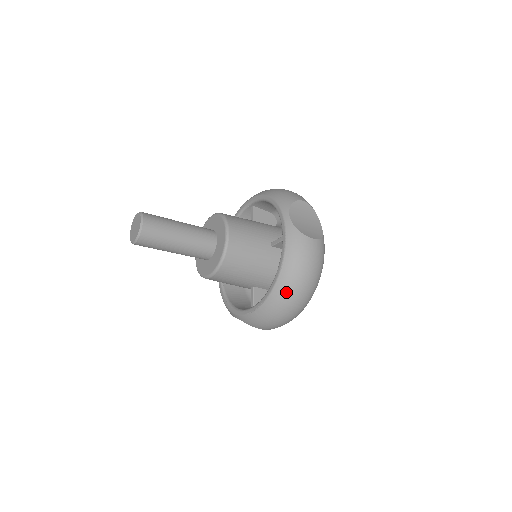
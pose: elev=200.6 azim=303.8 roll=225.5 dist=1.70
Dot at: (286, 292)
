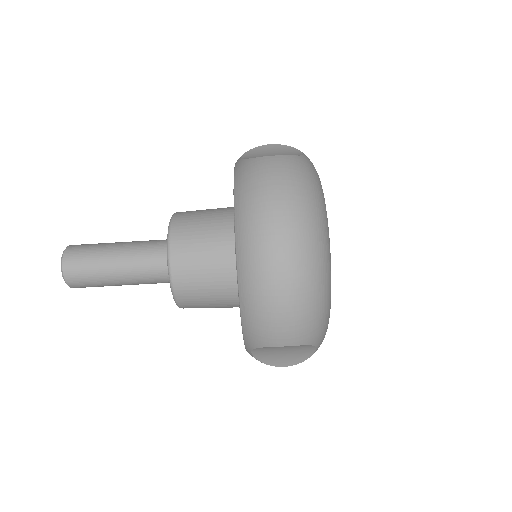
Dot at: (251, 240)
